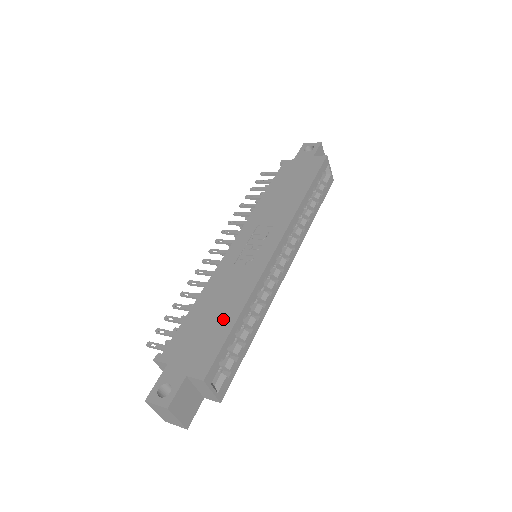
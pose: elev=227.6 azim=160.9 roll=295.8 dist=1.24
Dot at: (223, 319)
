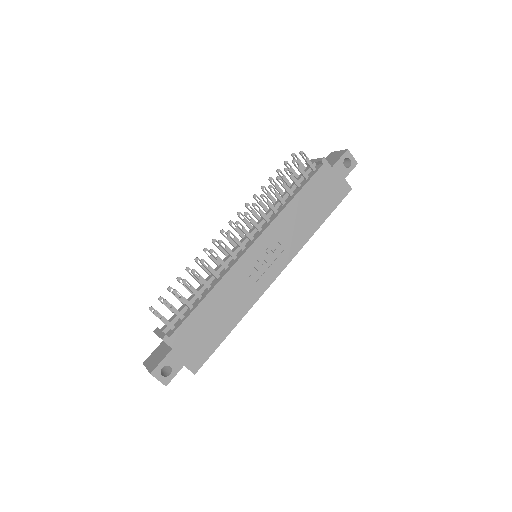
Dot at: (221, 328)
